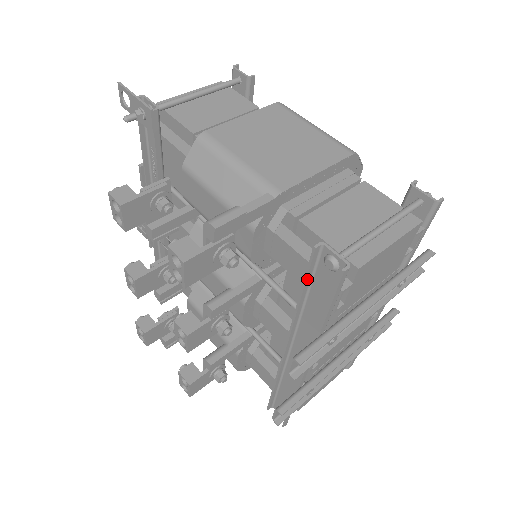
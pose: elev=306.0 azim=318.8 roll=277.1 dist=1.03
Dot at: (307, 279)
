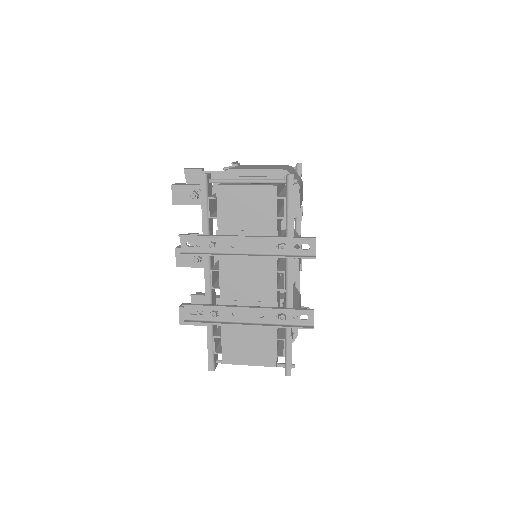
Dot at: occluded
